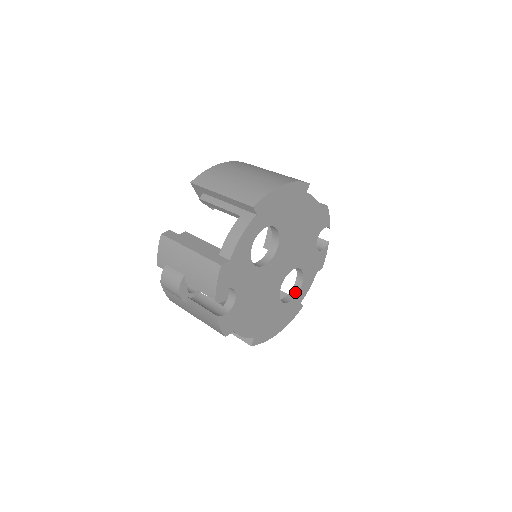
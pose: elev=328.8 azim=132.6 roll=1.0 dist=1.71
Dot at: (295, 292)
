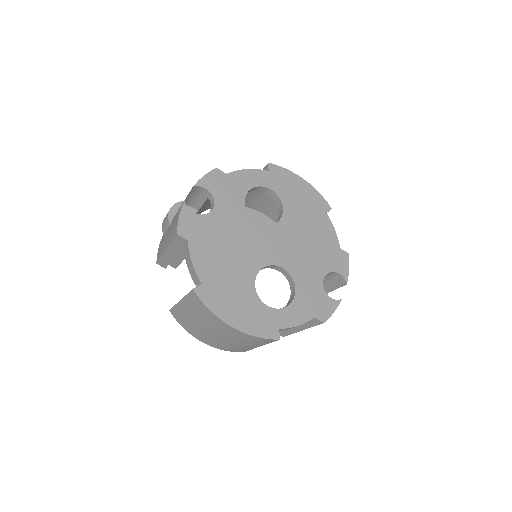
Dot at: (277, 309)
